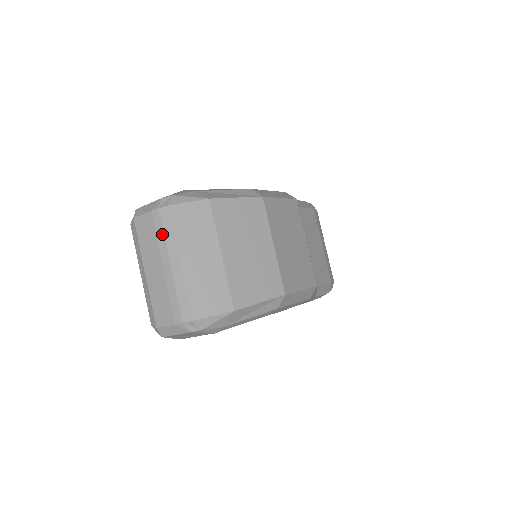
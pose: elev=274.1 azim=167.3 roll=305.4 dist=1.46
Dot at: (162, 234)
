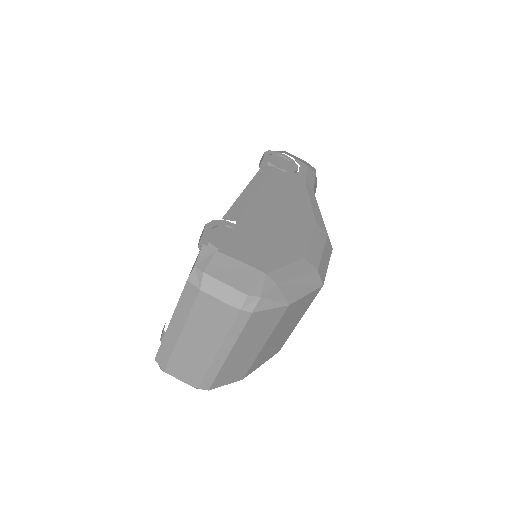
Dot at: (227, 329)
